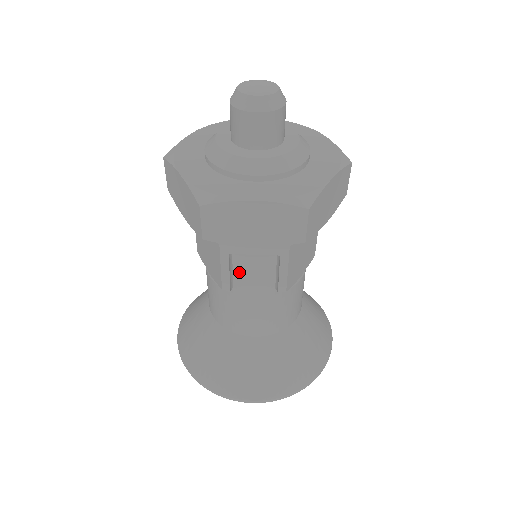
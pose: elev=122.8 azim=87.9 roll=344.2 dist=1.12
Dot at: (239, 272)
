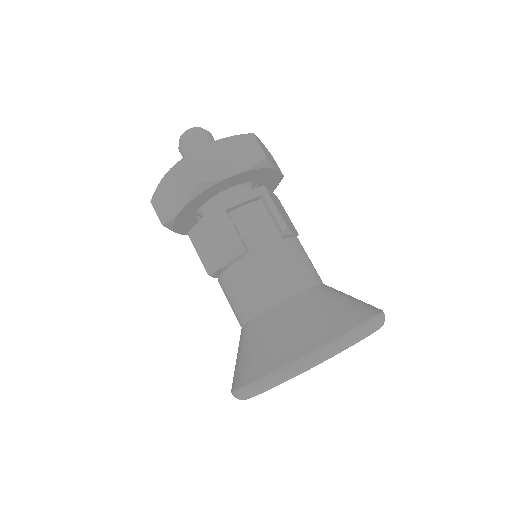
Dot at: (242, 226)
